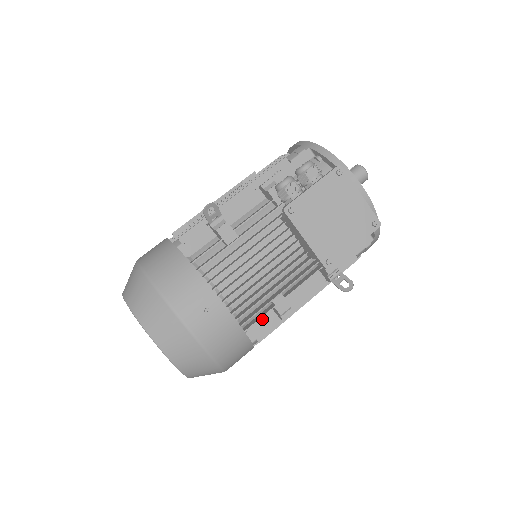
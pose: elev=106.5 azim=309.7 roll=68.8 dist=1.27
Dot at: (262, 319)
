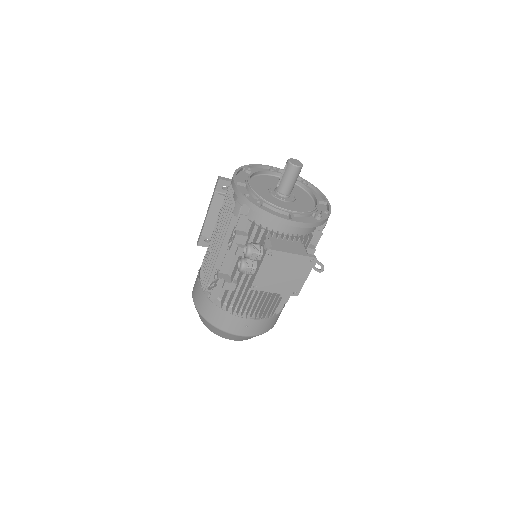
Dot at: occluded
